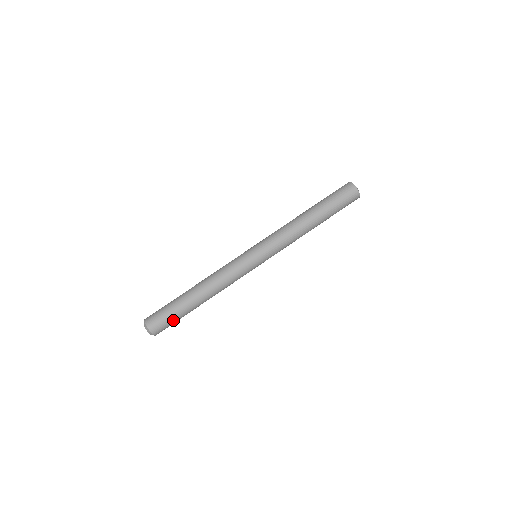
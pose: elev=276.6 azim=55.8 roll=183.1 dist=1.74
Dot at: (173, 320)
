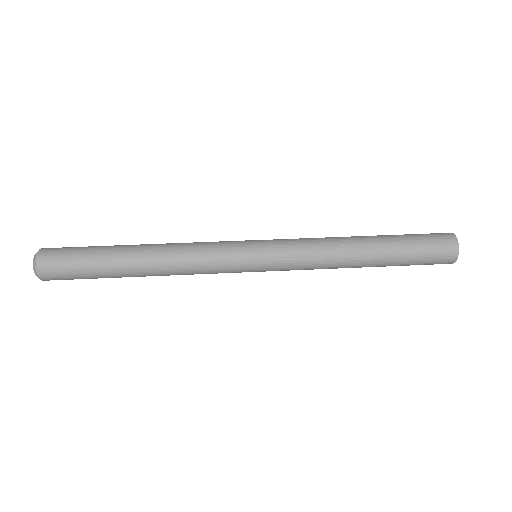
Dot at: (79, 271)
